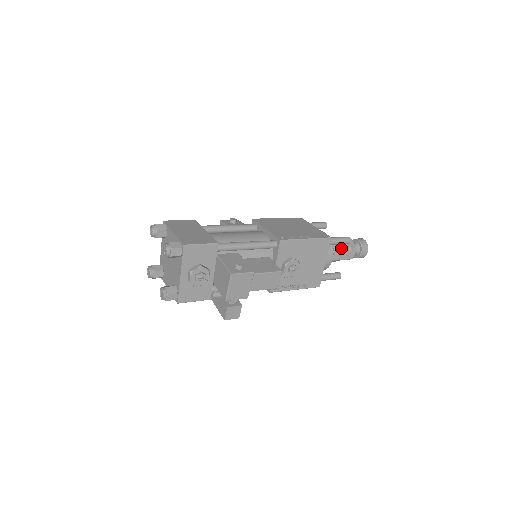
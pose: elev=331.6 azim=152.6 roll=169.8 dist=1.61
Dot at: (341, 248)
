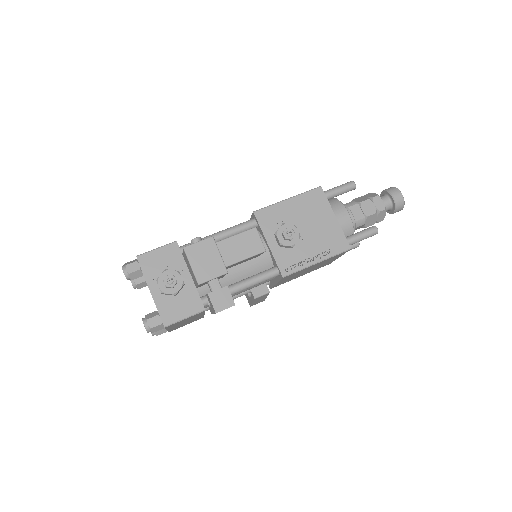
Dot at: (358, 203)
